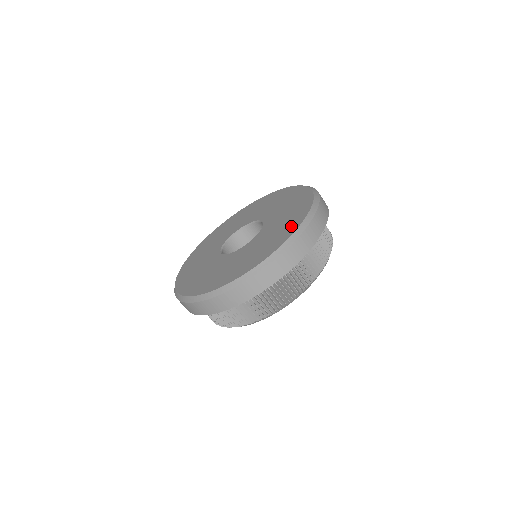
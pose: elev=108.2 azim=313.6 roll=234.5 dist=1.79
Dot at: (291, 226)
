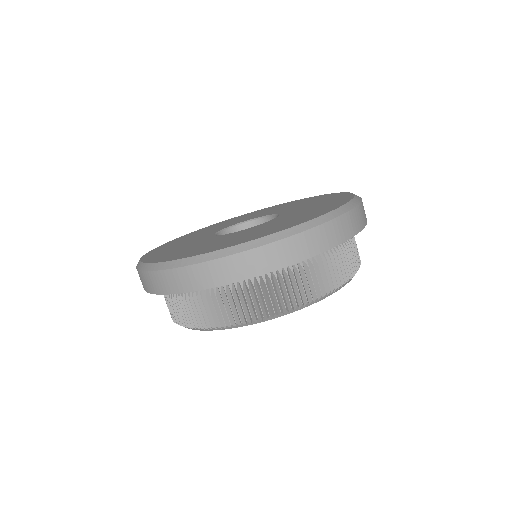
Dot at: (339, 198)
